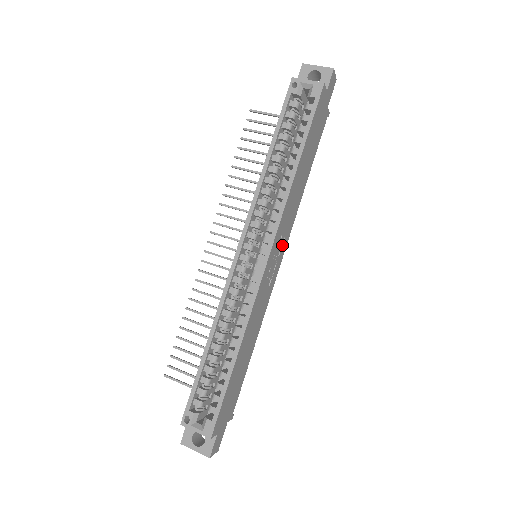
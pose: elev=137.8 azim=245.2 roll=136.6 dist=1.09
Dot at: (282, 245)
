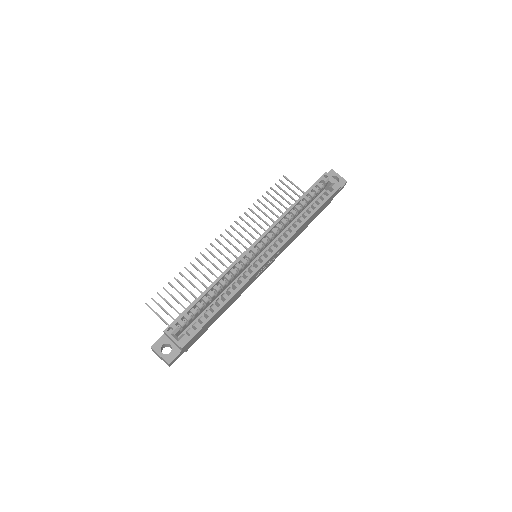
Dot at: (274, 258)
